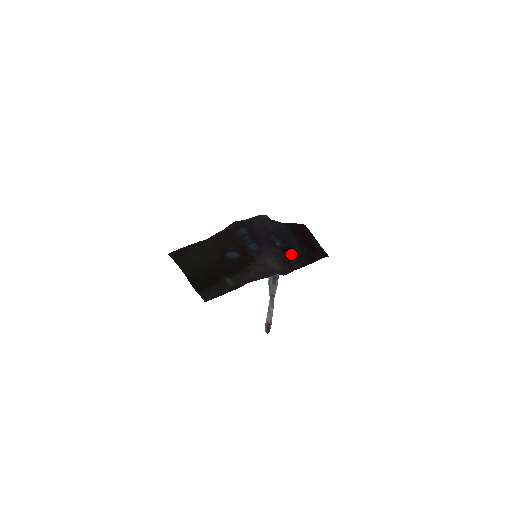
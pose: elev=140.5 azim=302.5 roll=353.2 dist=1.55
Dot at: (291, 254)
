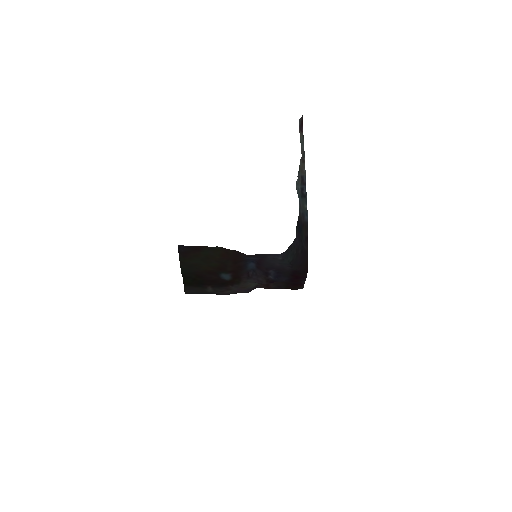
Dot at: occluded
